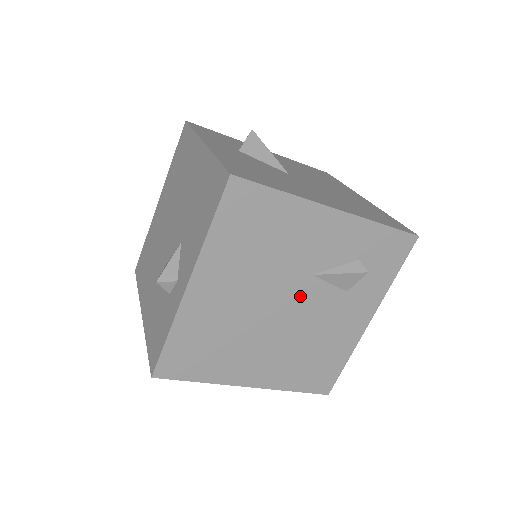
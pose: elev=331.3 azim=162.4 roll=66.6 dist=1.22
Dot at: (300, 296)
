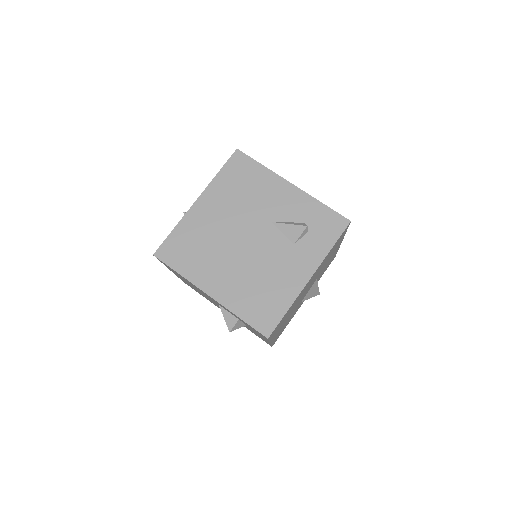
Dot at: (261, 235)
